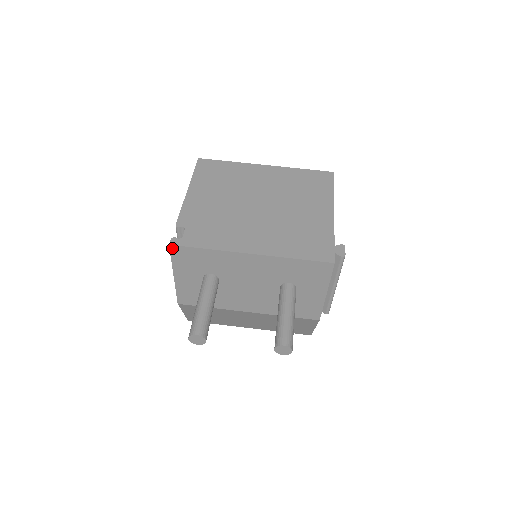
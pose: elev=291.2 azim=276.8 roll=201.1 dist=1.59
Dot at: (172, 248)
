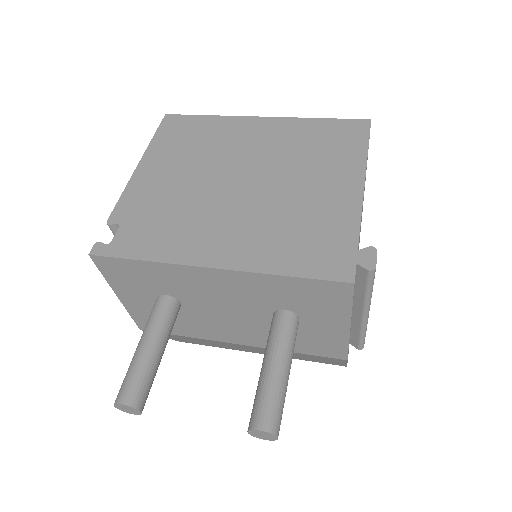
Dot at: (95, 259)
